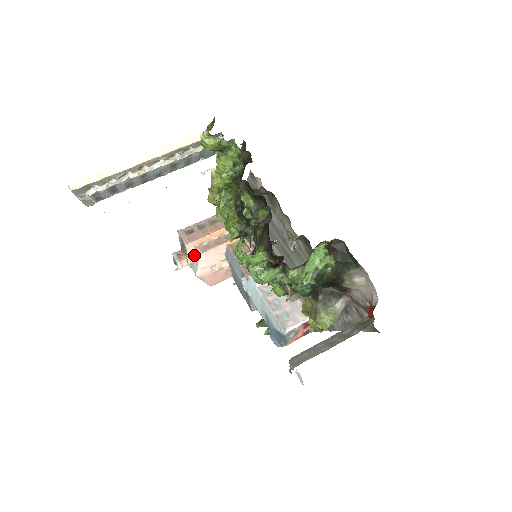
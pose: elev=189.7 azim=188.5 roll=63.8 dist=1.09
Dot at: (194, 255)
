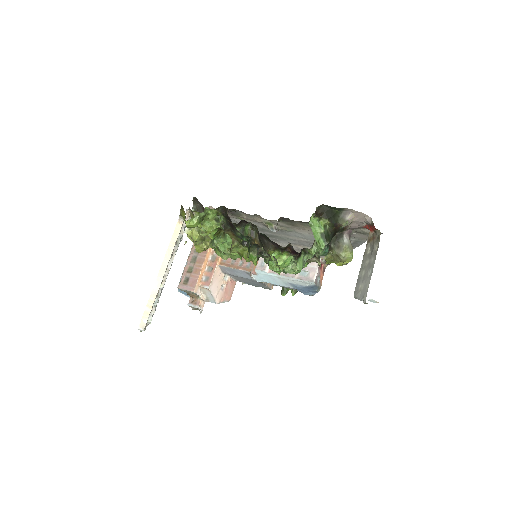
Dot at: (204, 292)
